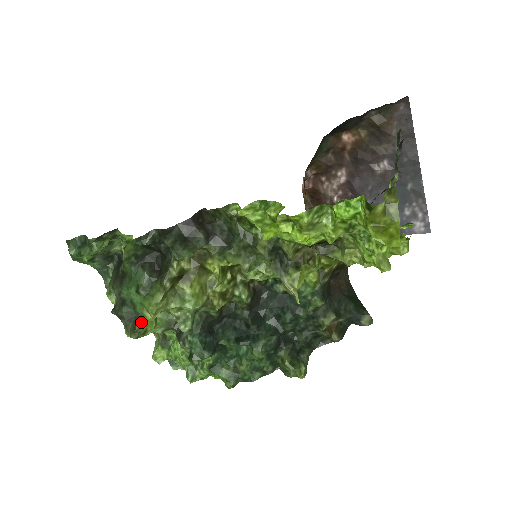
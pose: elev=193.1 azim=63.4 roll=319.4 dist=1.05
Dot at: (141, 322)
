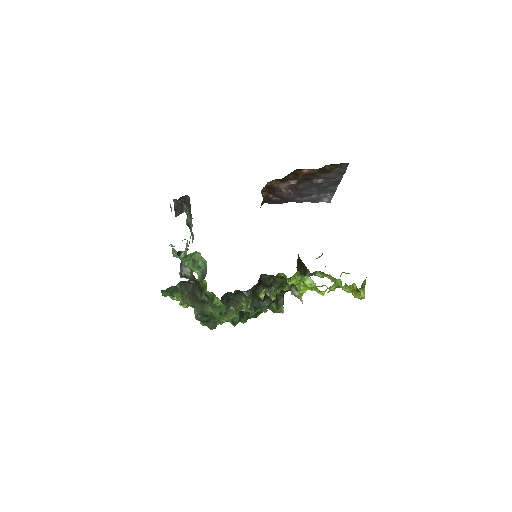
Dot at: (218, 324)
